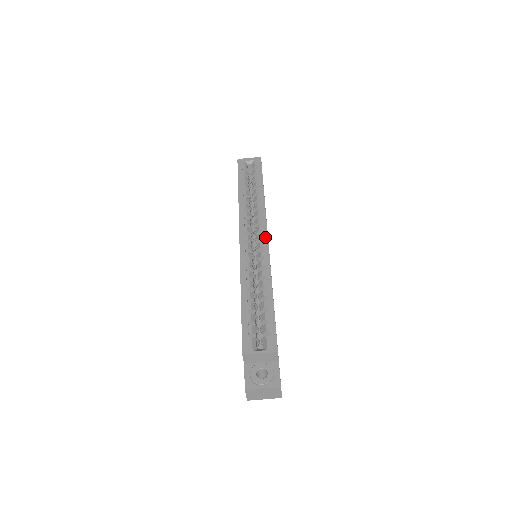
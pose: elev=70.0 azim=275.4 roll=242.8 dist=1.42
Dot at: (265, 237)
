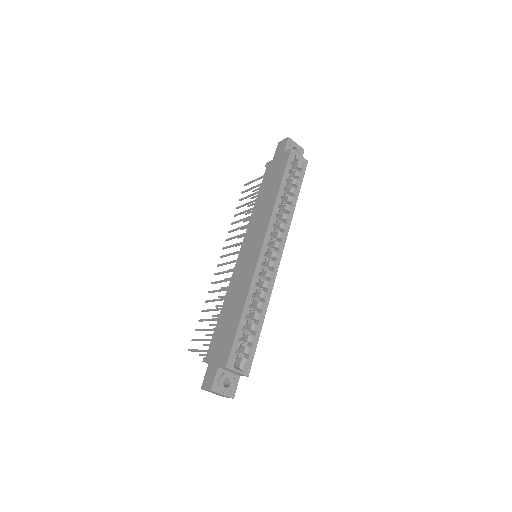
Dot at: (279, 258)
